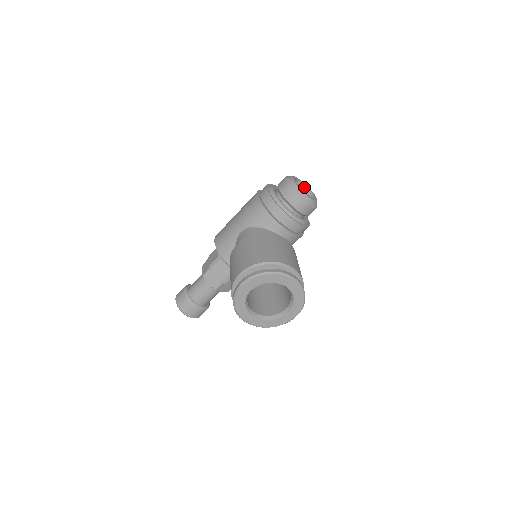
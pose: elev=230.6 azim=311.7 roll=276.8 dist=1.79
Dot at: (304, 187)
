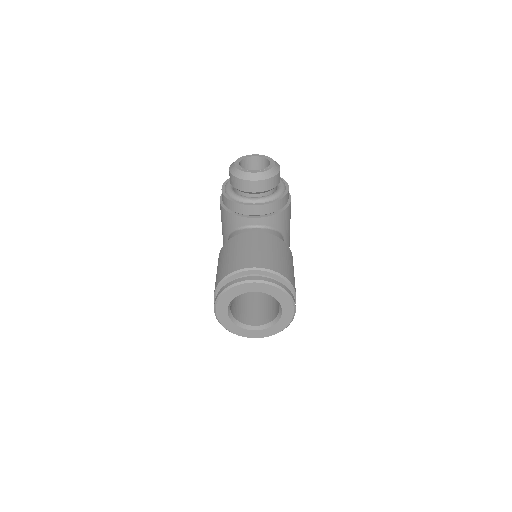
Dot at: (259, 159)
